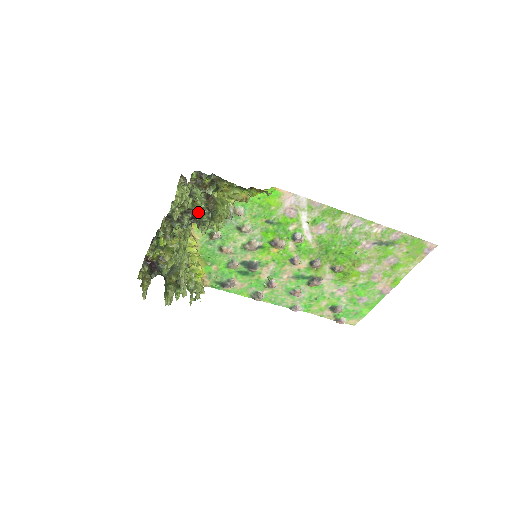
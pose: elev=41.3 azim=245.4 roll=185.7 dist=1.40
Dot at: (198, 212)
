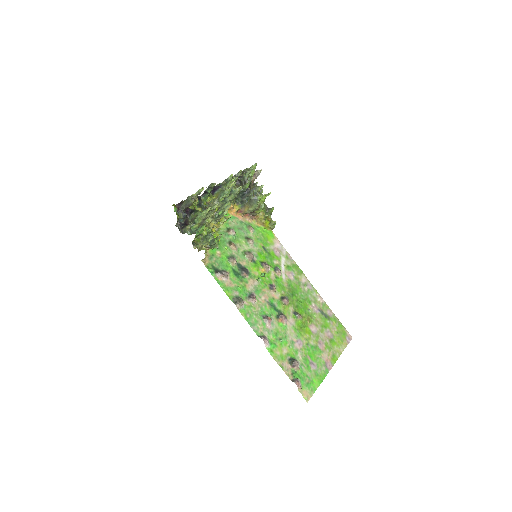
Dot at: (255, 184)
